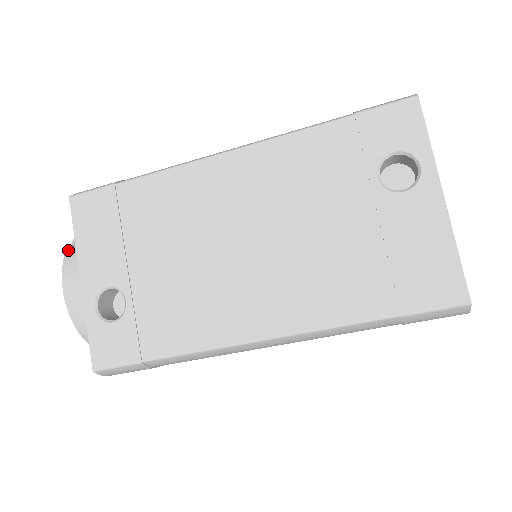
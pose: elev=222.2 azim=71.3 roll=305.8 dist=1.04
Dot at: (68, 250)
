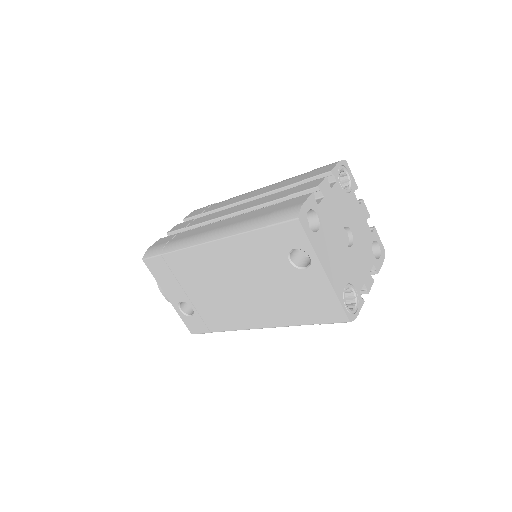
Dot at: occluded
